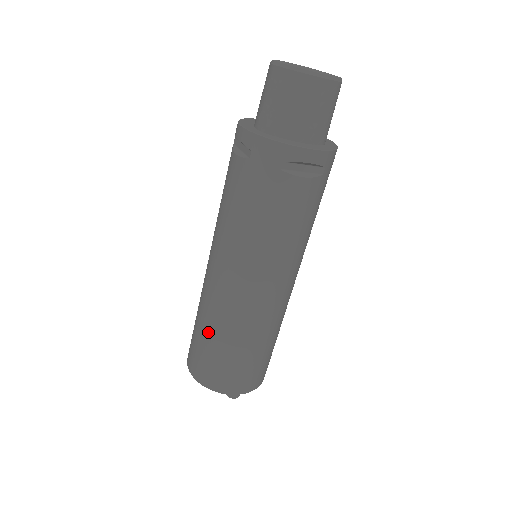
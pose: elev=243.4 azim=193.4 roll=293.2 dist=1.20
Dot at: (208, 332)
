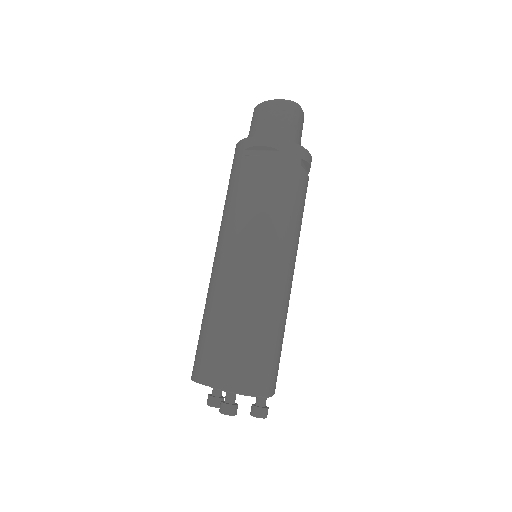
Dot at: (203, 317)
